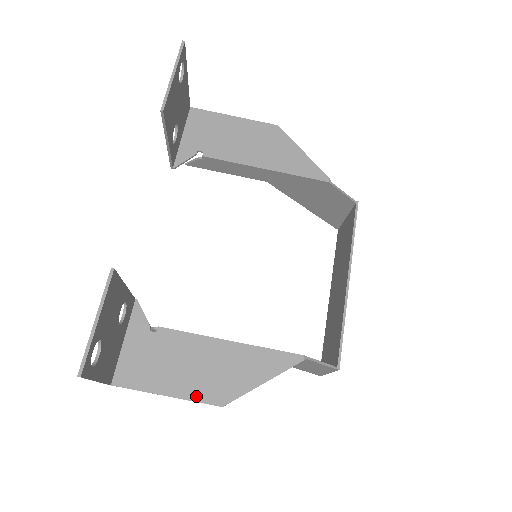
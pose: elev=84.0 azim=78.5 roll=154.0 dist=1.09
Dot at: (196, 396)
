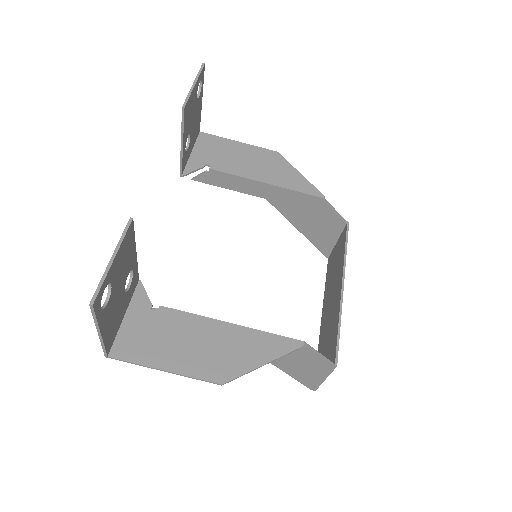
Dot at: (195, 372)
